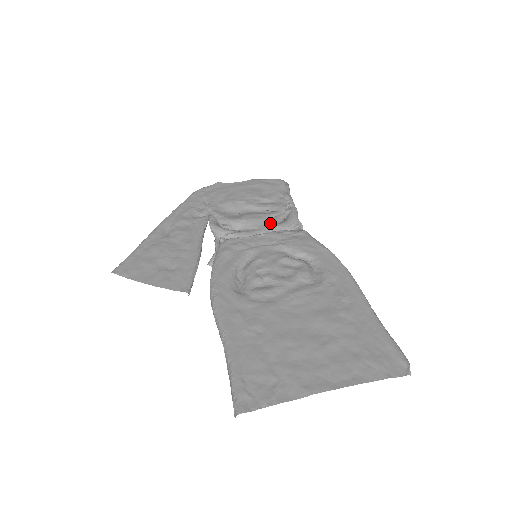
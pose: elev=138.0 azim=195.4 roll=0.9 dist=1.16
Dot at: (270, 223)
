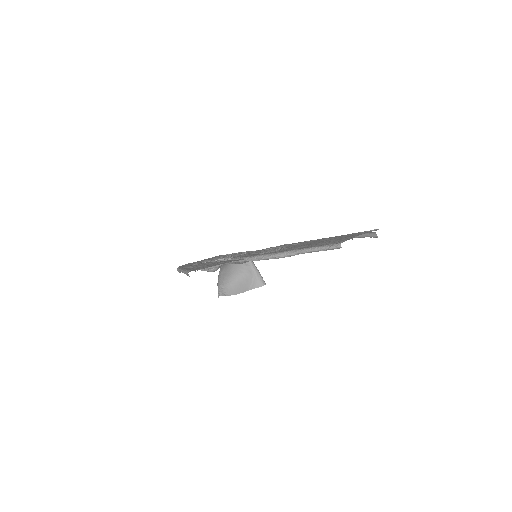
Dot at: occluded
